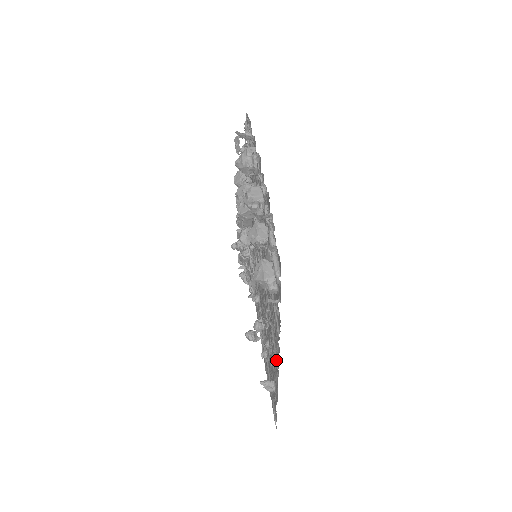
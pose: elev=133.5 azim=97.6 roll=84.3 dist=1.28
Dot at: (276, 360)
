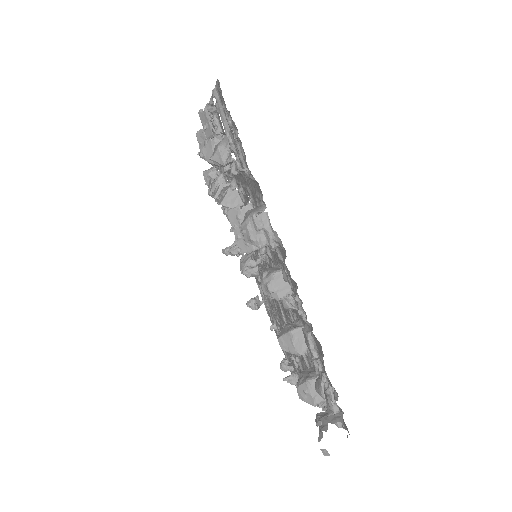
Dot at: occluded
